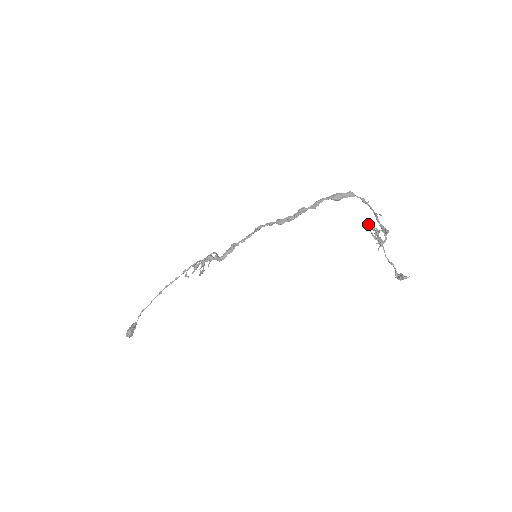
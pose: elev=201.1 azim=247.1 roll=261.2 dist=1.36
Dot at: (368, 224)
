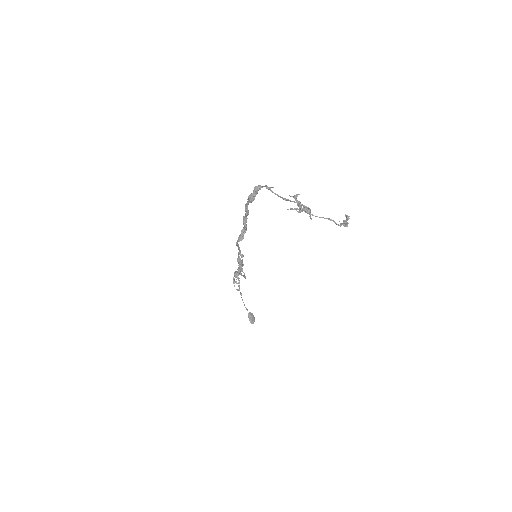
Dot at: (290, 196)
